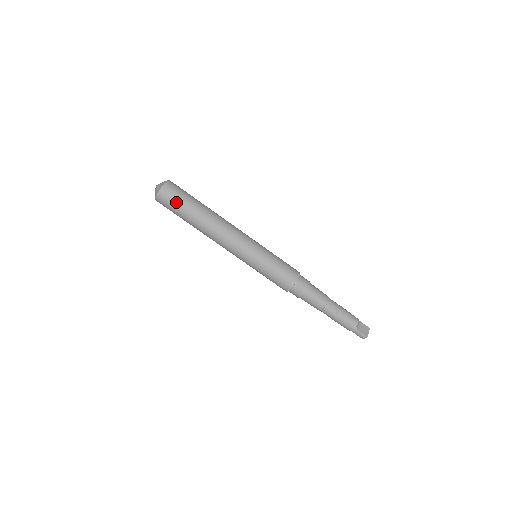
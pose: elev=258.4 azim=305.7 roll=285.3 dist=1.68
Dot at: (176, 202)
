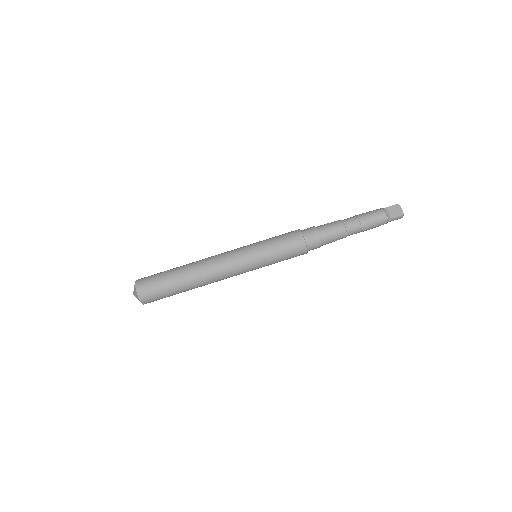
Dot at: (159, 292)
